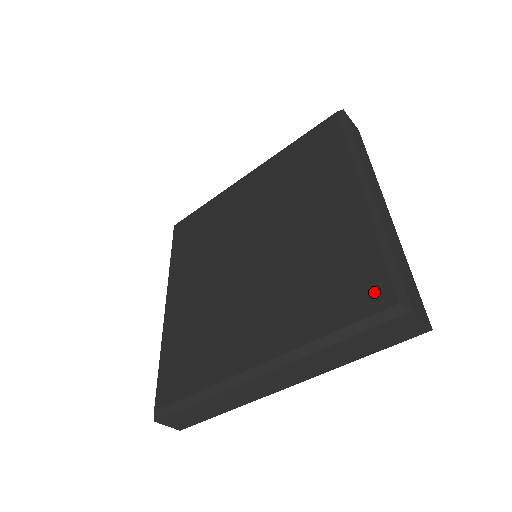
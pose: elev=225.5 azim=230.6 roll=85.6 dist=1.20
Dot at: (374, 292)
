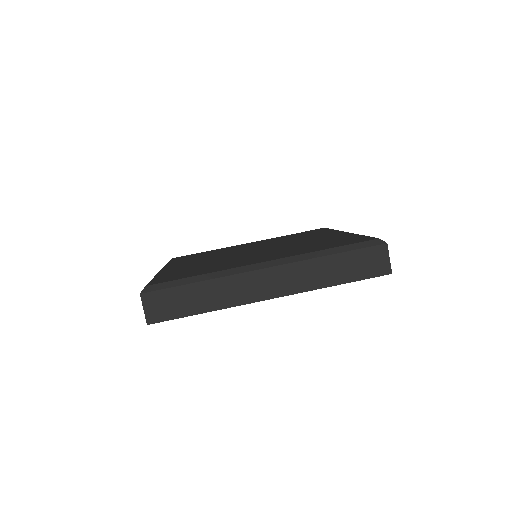
Dot at: (361, 240)
